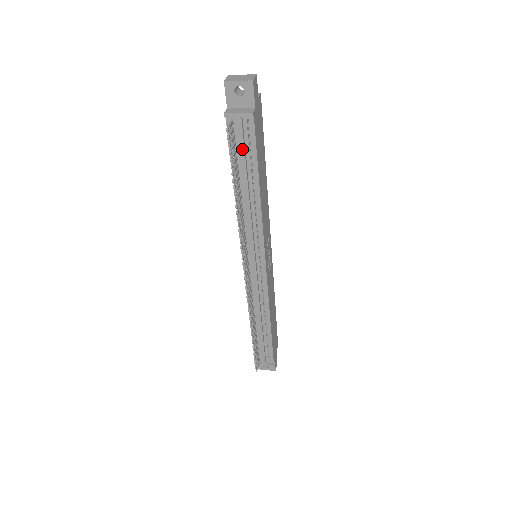
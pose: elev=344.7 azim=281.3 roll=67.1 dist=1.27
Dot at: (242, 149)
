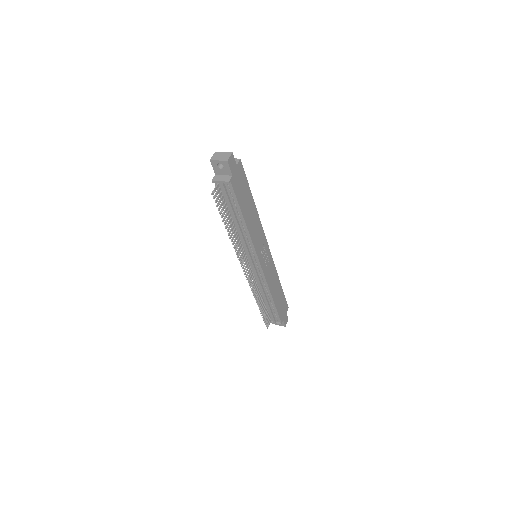
Dot at: (227, 200)
